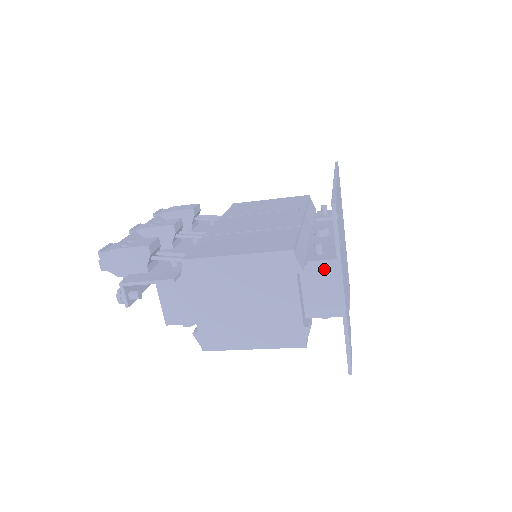
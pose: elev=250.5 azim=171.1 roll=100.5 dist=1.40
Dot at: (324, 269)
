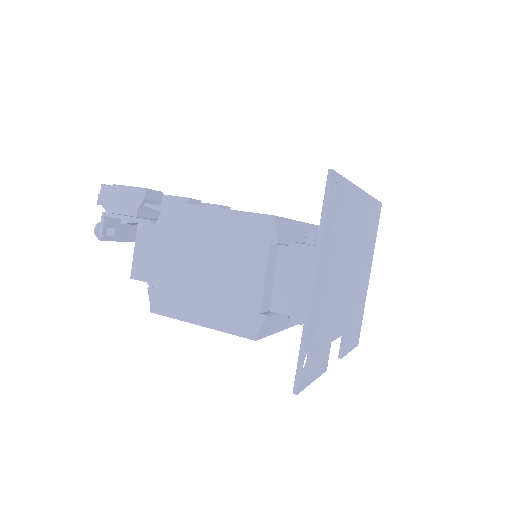
Dot at: (305, 255)
